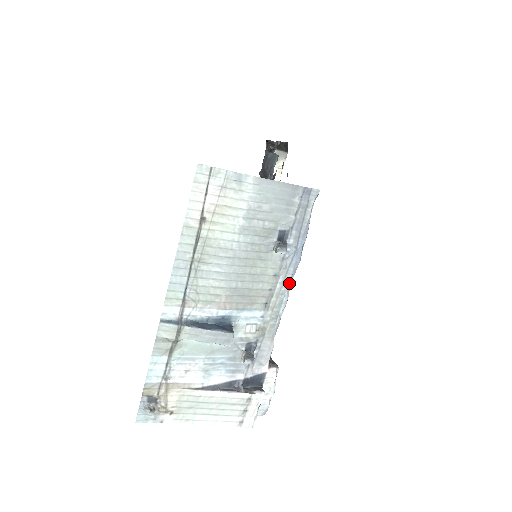
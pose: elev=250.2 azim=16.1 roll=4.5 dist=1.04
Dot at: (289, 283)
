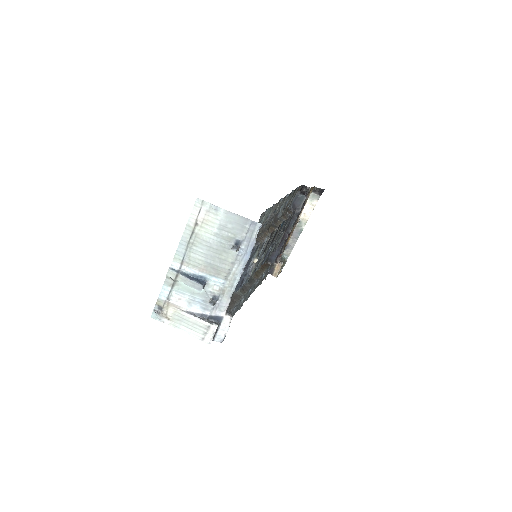
Dot at: (241, 270)
